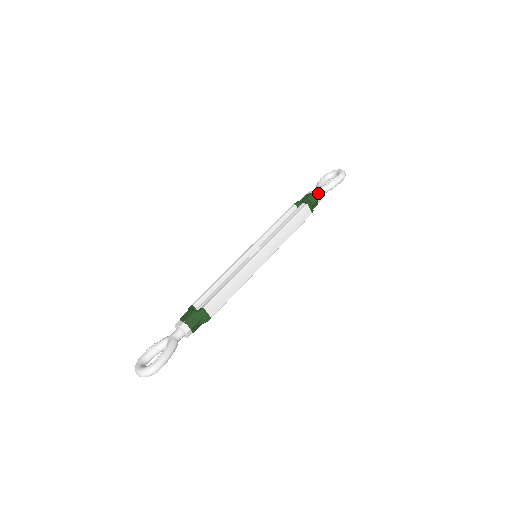
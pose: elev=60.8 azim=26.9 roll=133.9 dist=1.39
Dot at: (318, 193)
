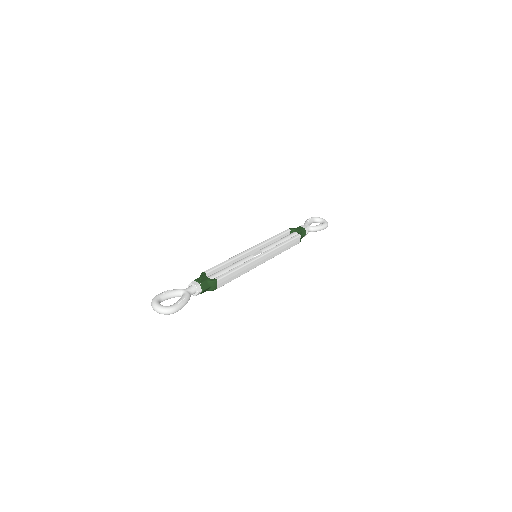
Dot at: (308, 230)
